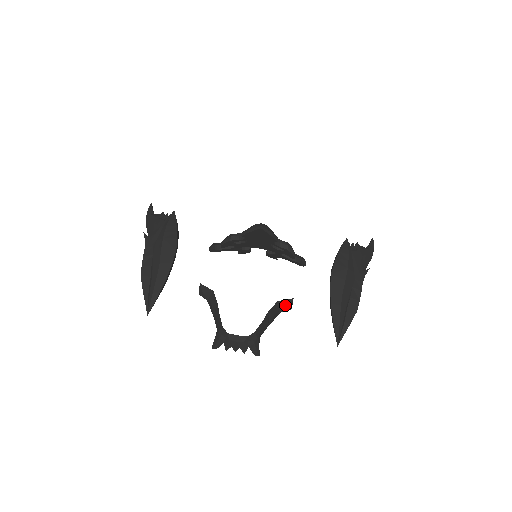
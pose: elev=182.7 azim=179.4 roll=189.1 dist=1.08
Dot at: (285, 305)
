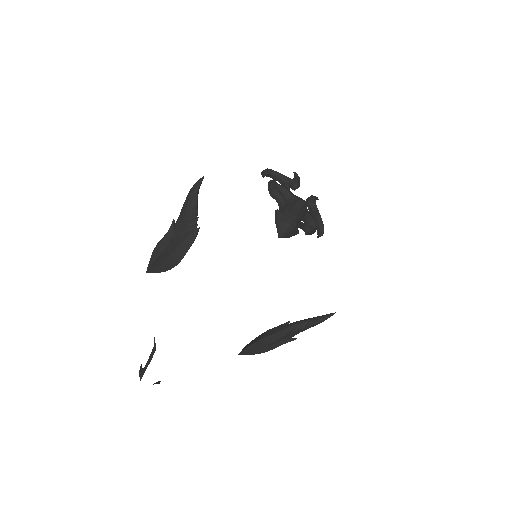
Dot at: occluded
